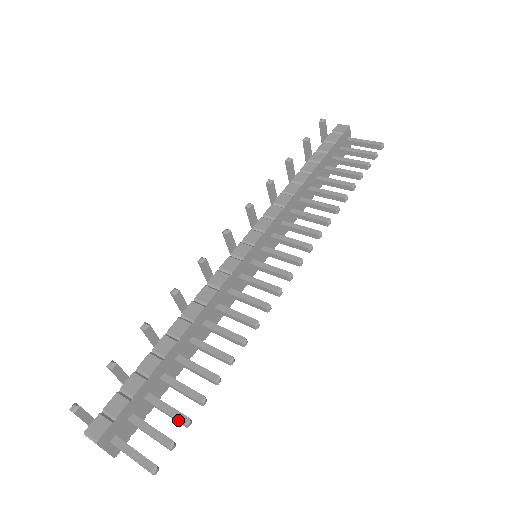
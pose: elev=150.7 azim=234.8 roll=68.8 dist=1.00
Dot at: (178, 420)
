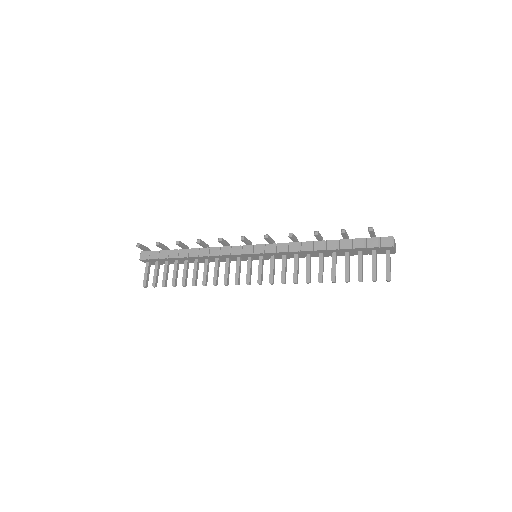
Dot at: (162, 282)
